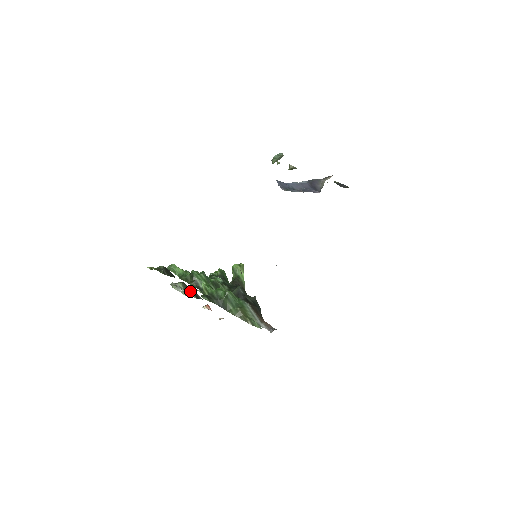
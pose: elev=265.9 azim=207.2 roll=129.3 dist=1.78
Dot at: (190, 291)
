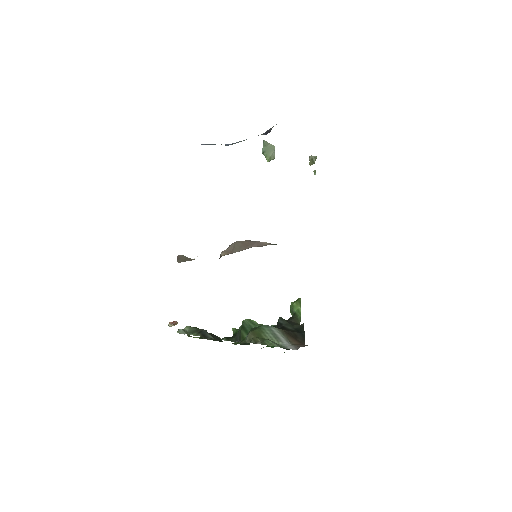
Dot at: (198, 332)
